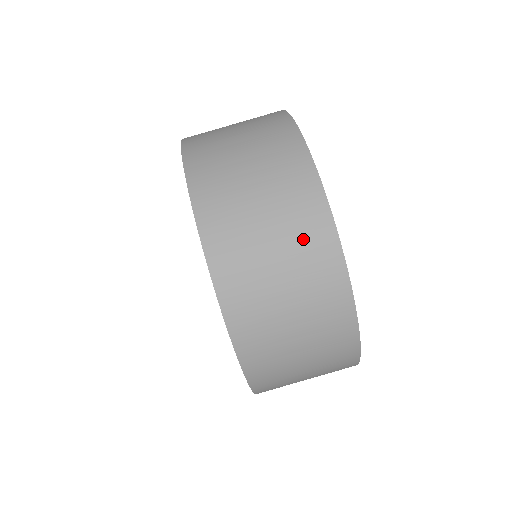
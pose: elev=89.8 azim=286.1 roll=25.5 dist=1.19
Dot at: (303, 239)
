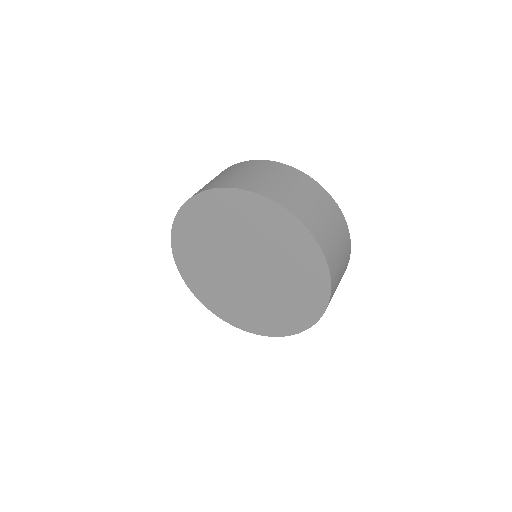
Dot at: (232, 169)
